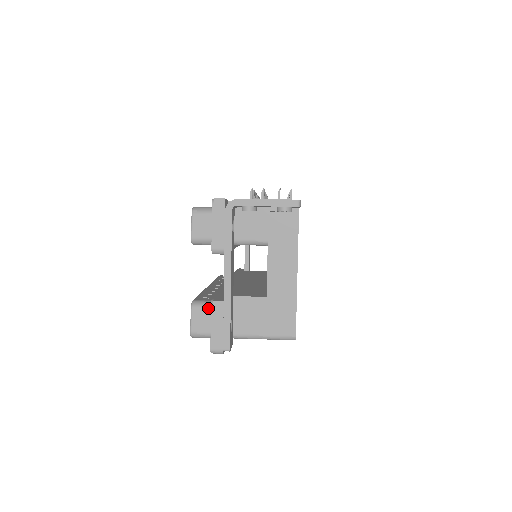
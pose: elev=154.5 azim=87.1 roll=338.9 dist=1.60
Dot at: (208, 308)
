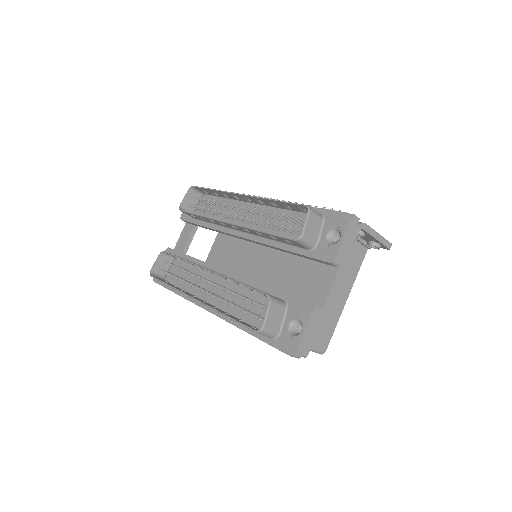
Dot at: (282, 307)
